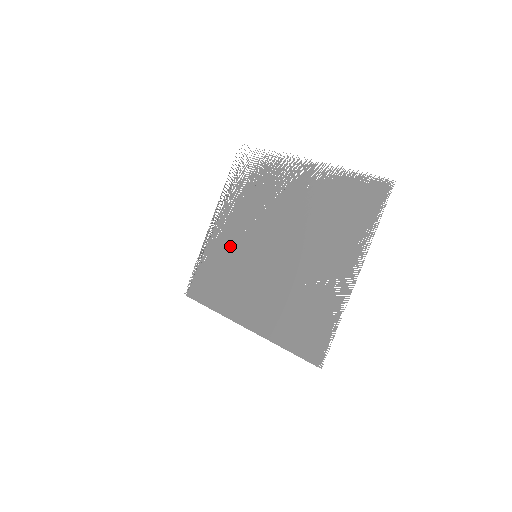
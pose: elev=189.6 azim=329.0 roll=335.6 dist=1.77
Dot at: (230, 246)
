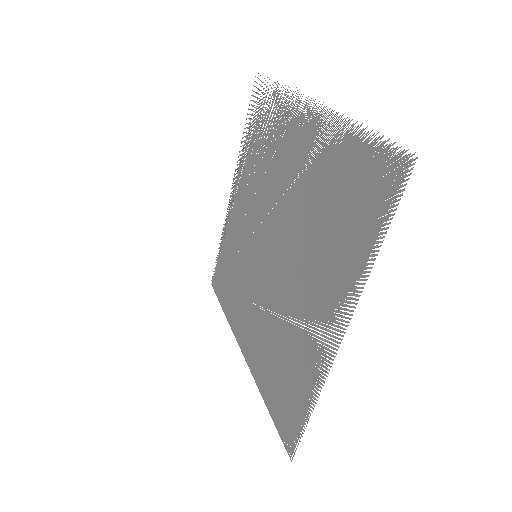
Dot at: (240, 233)
